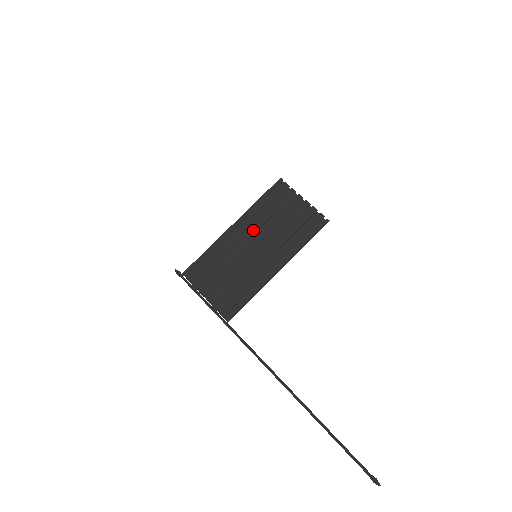
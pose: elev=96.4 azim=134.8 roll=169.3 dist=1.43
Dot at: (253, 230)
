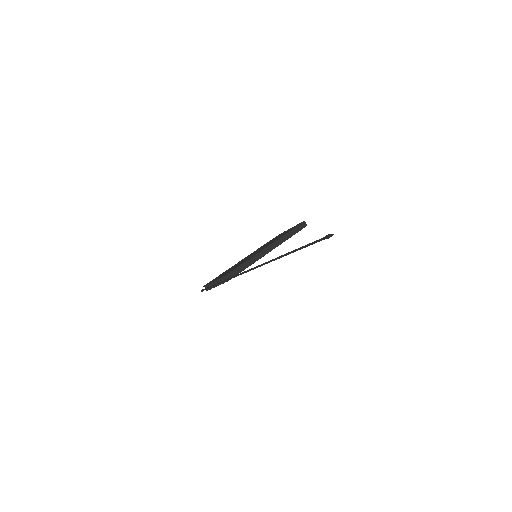
Dot at: occluded
